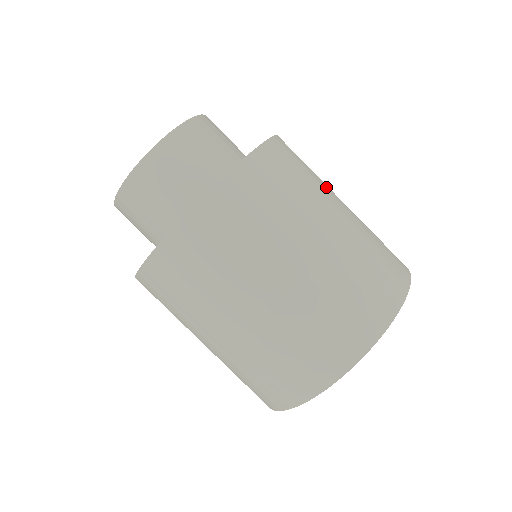
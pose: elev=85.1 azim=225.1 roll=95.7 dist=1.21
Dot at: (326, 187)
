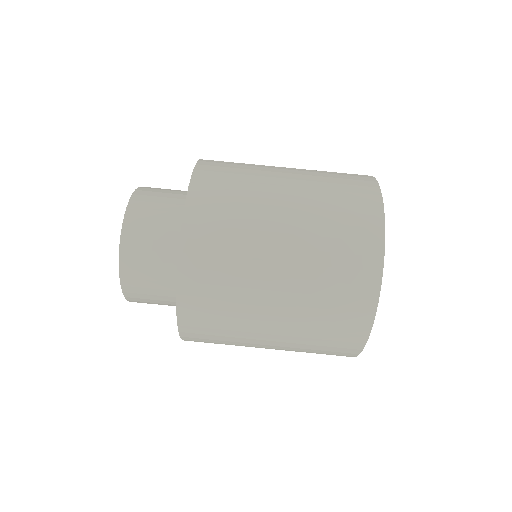
Dot at: (260, 197)
